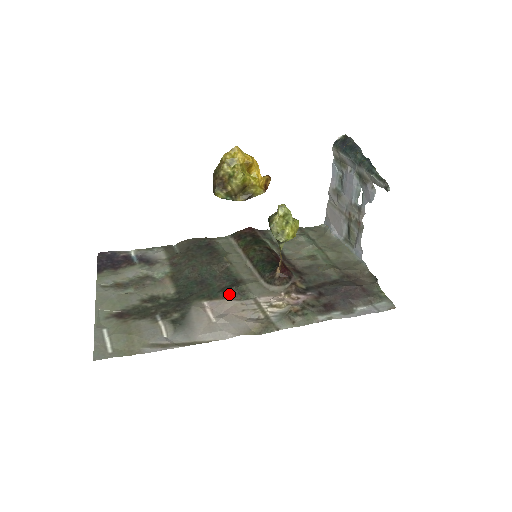
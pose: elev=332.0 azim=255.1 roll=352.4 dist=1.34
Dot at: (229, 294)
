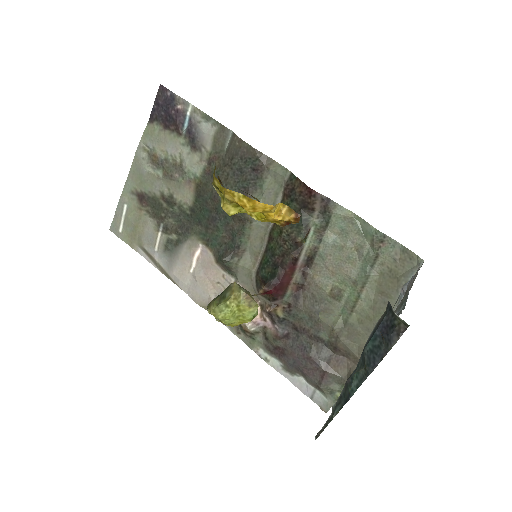
Dot at: (218, 259)
